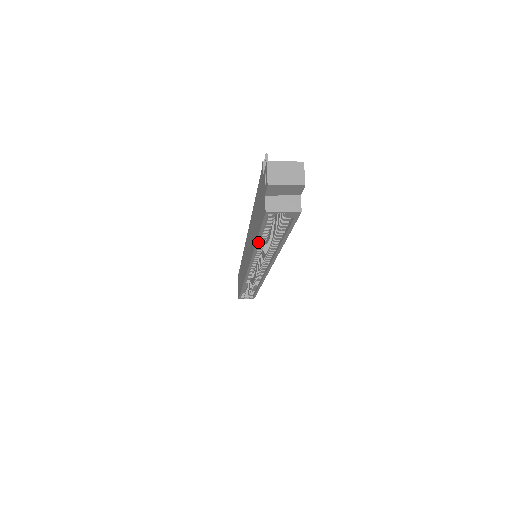
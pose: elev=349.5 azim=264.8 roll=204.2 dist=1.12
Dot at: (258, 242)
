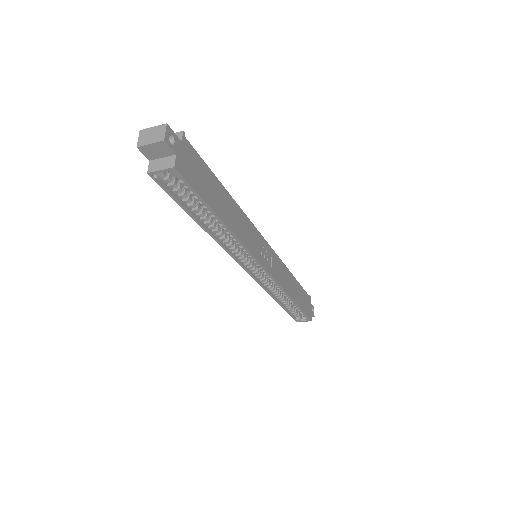
Dot at: (195, 219)
